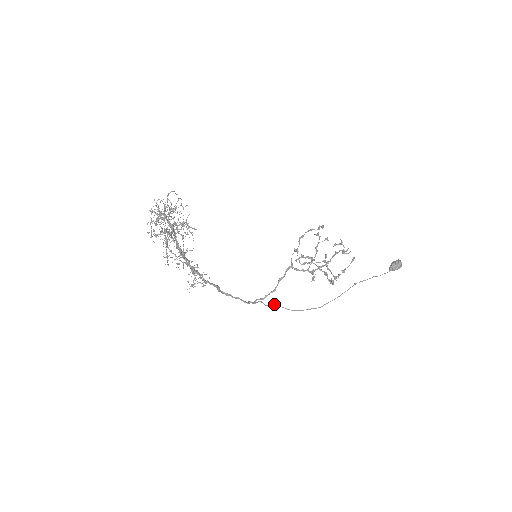
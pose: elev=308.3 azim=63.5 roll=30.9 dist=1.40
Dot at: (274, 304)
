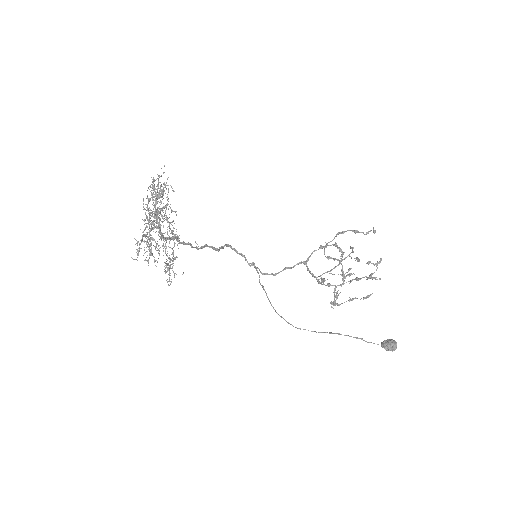
Dot at: (264, 290)
